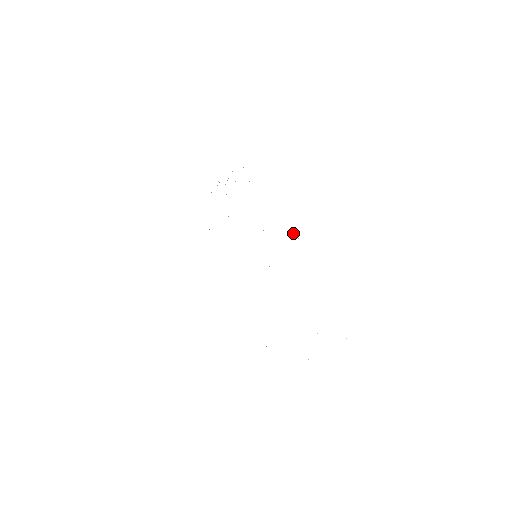
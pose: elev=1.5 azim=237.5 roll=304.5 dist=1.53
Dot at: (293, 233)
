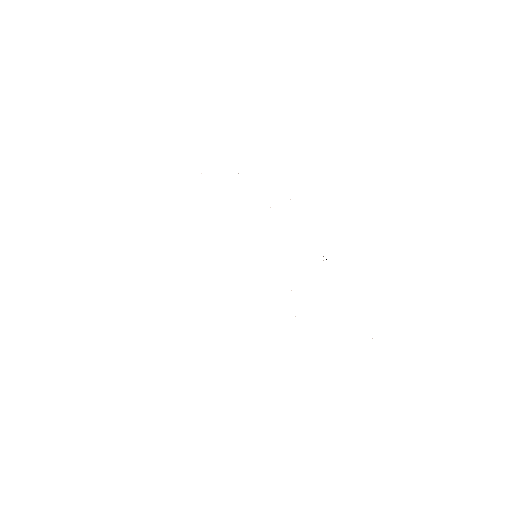
Dot at: (323, 256)
